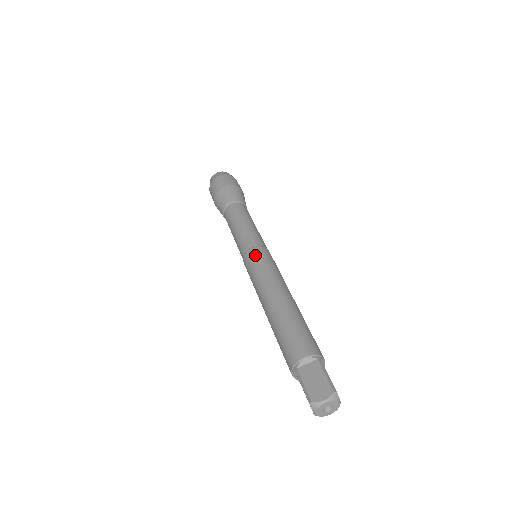
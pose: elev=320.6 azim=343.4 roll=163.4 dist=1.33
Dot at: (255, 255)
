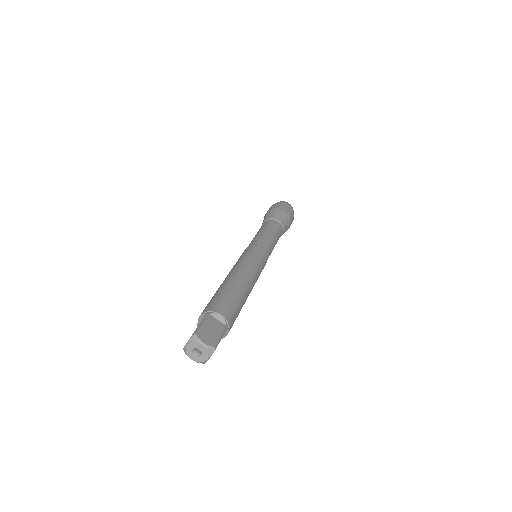
Dot at: occluded
